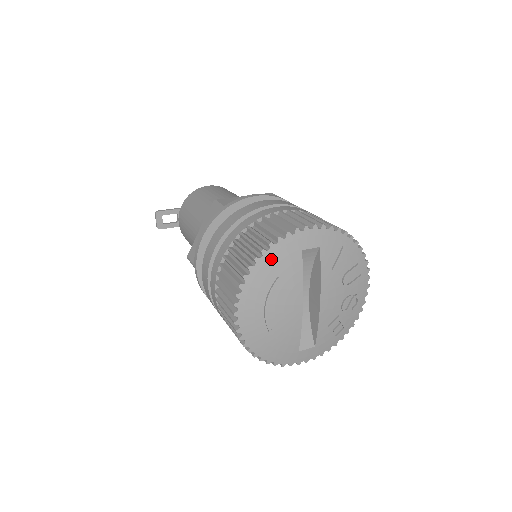
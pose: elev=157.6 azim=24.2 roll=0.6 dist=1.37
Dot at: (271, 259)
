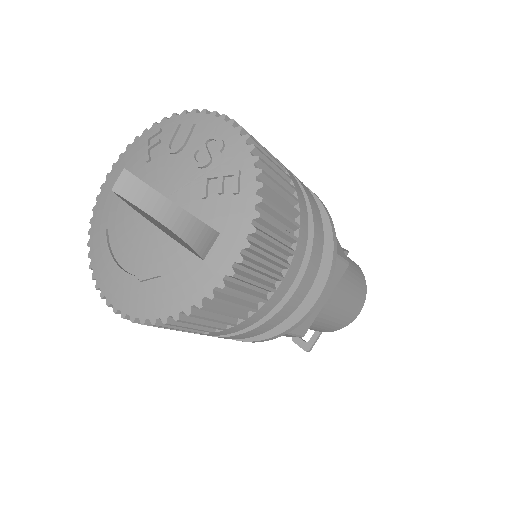
Dot at: (96, 229)
